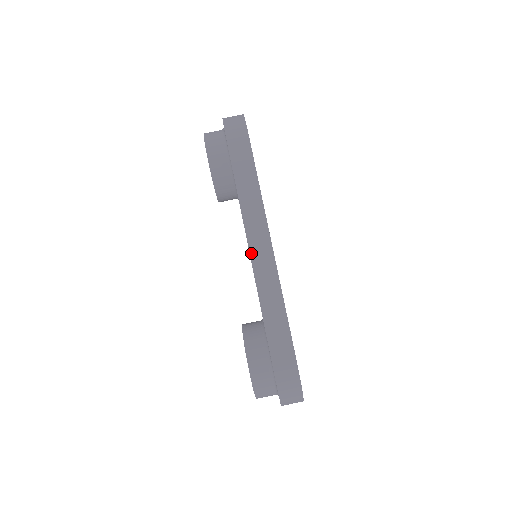
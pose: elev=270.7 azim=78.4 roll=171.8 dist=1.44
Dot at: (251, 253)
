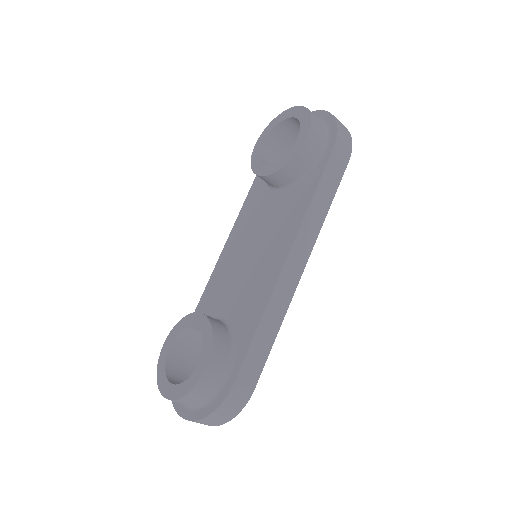
Dot at: (286, 264)
